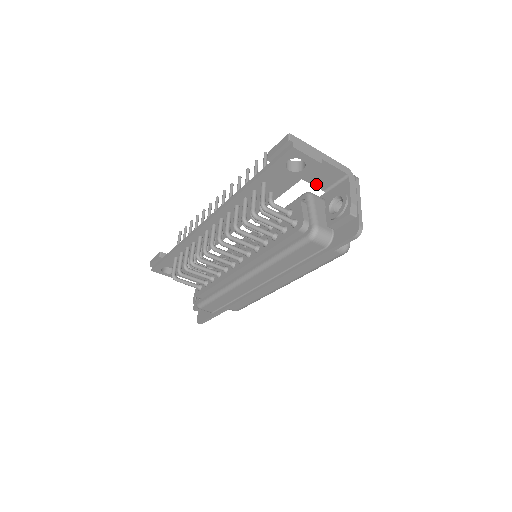
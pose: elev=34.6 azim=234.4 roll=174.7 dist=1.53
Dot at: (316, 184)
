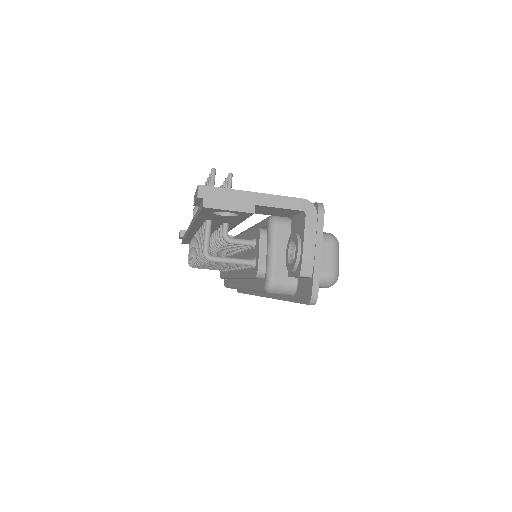
Dot at: (274, 215)
